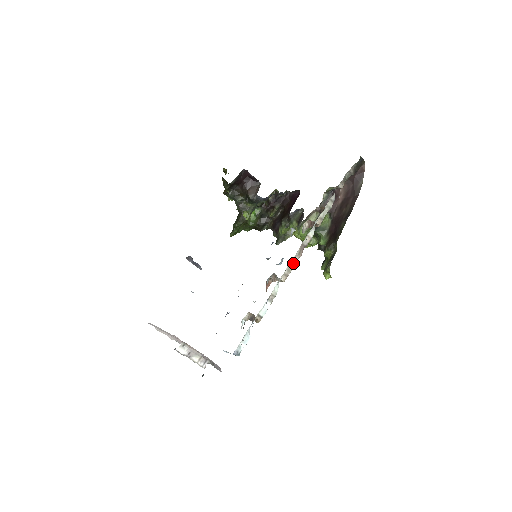
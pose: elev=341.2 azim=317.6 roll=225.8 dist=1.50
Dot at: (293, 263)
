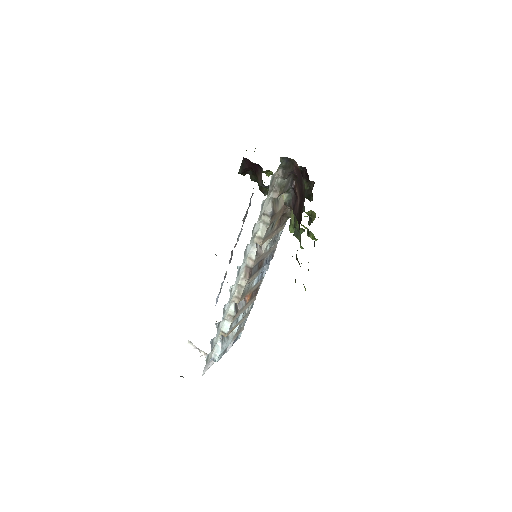
Dot at: (241, 286)
